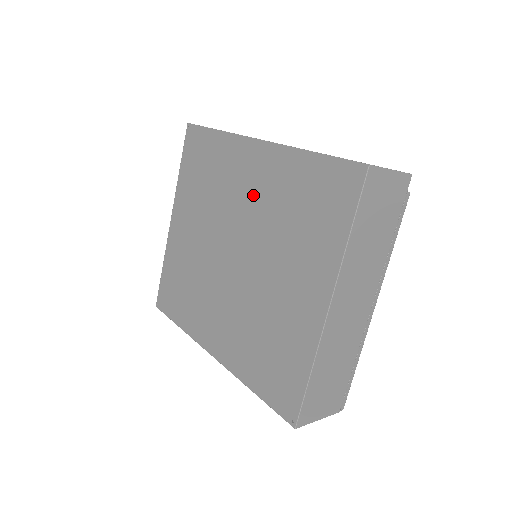
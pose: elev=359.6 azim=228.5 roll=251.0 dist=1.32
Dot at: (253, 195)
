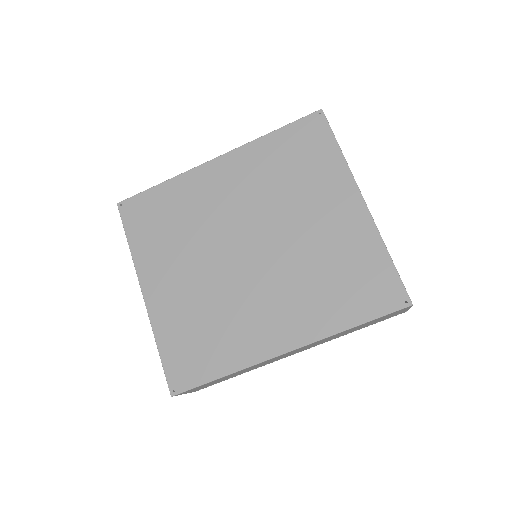
Dot at: (238, 193)
